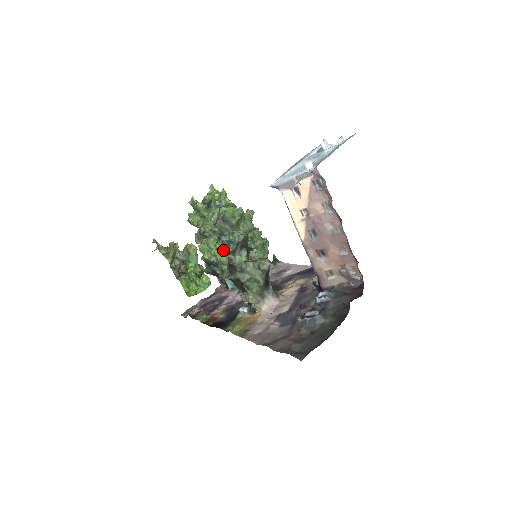
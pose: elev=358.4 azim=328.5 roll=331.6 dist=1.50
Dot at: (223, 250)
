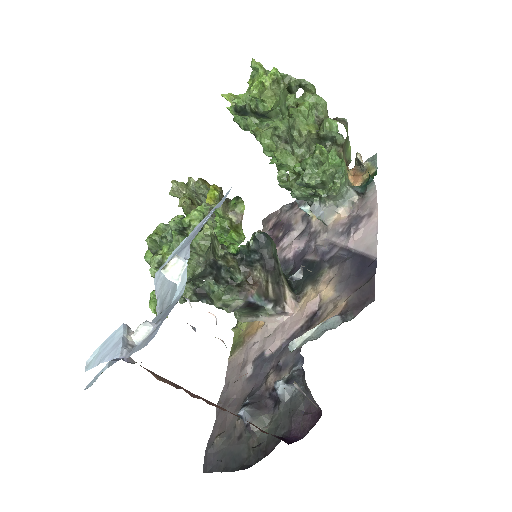
Dot at: (151, 309)
